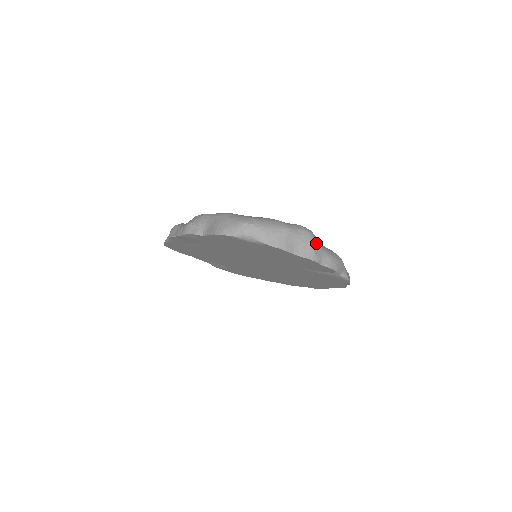
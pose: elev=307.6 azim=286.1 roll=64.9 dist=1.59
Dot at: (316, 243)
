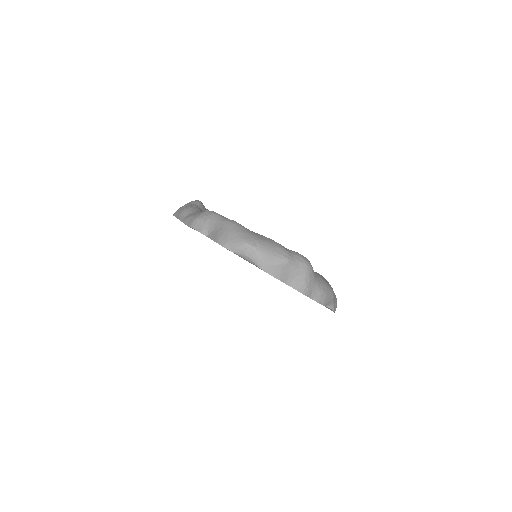
Dot at: (311, 277)
